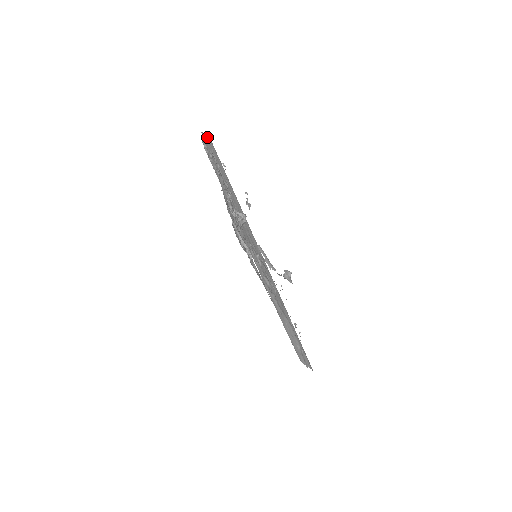
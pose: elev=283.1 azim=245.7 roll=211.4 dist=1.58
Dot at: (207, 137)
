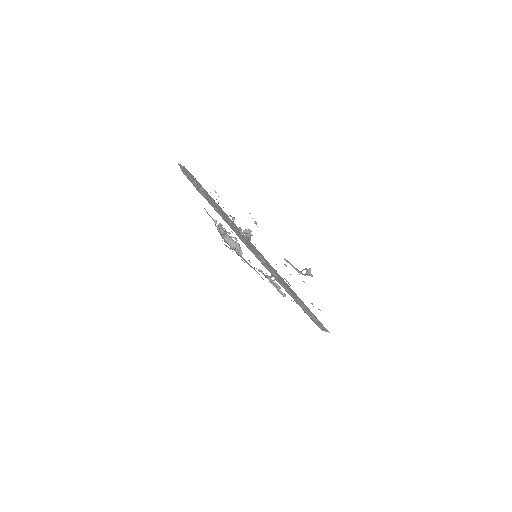
Dot at: (182, 166)
